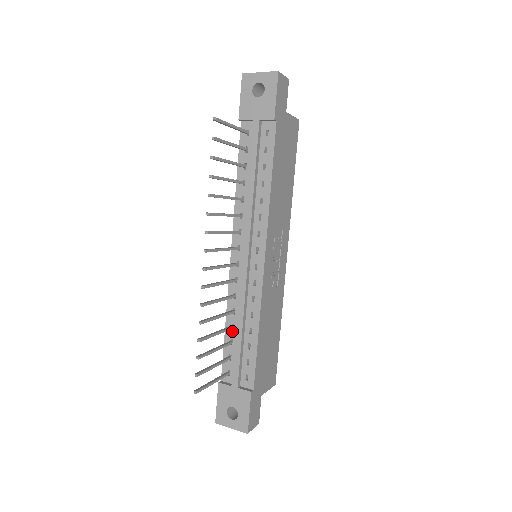
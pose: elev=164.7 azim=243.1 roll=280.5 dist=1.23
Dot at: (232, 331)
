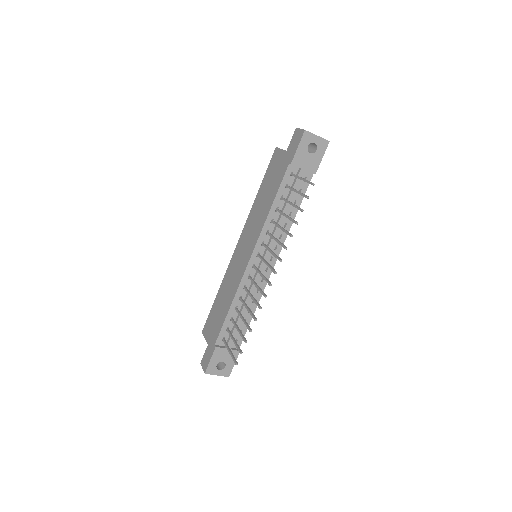
Dot at: (235, 311)
